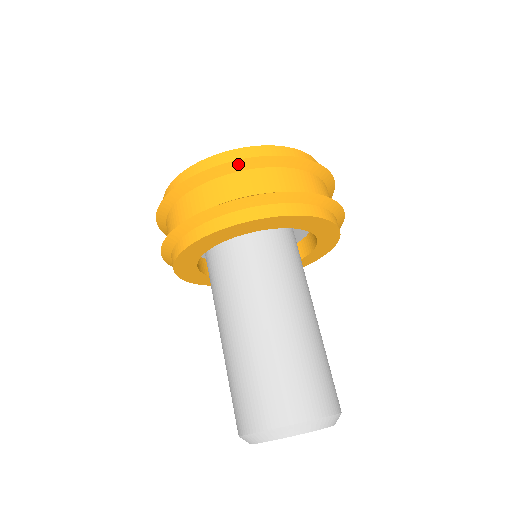
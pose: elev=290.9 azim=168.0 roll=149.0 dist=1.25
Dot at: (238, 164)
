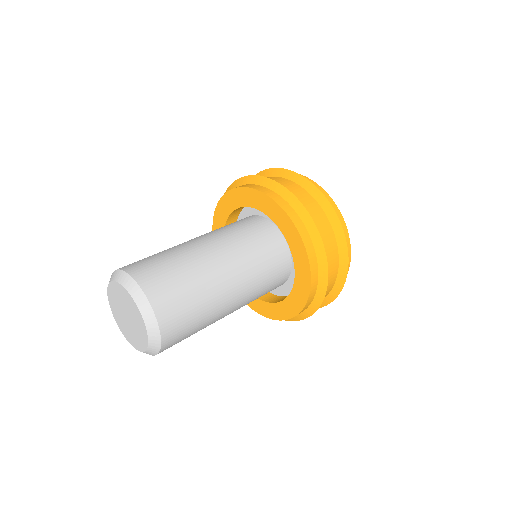
Dot at: (313, 188)
